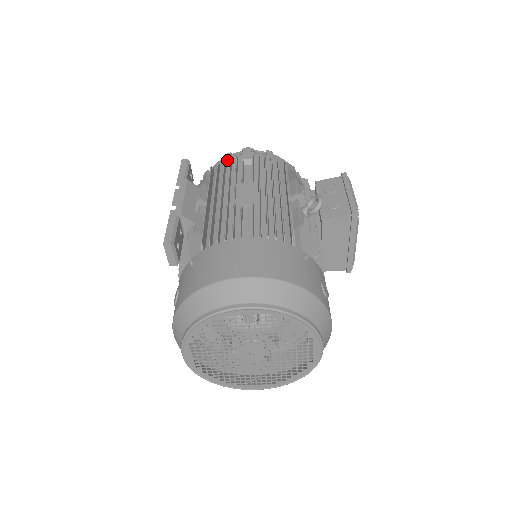
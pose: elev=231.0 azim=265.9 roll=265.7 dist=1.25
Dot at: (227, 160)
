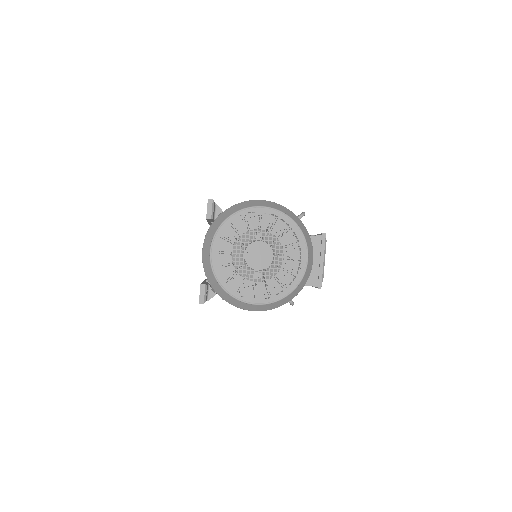
Dot at: occluded
